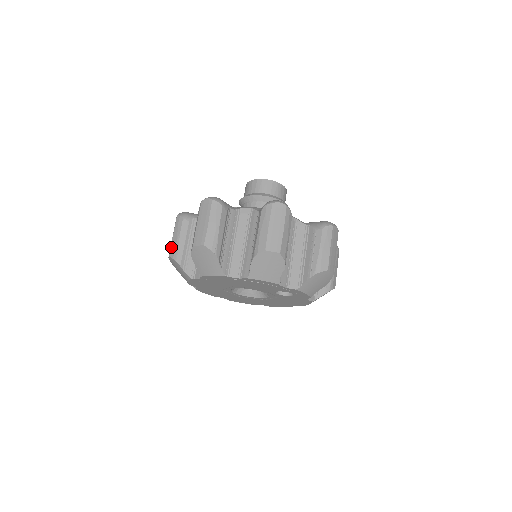
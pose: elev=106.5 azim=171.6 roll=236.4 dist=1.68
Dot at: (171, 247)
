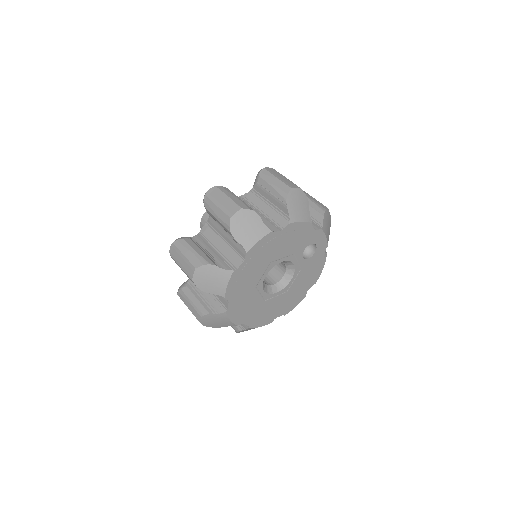
Dot at: (191, 262)
